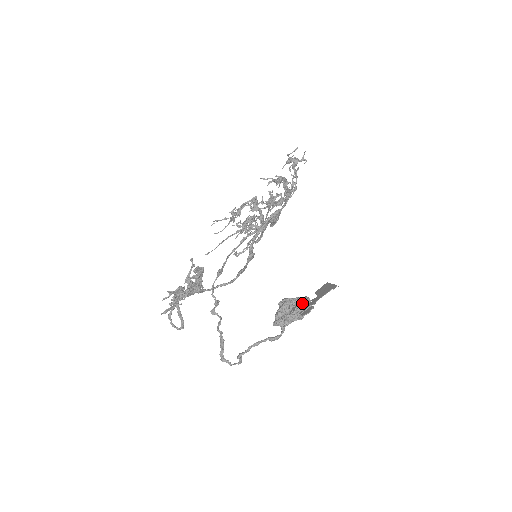
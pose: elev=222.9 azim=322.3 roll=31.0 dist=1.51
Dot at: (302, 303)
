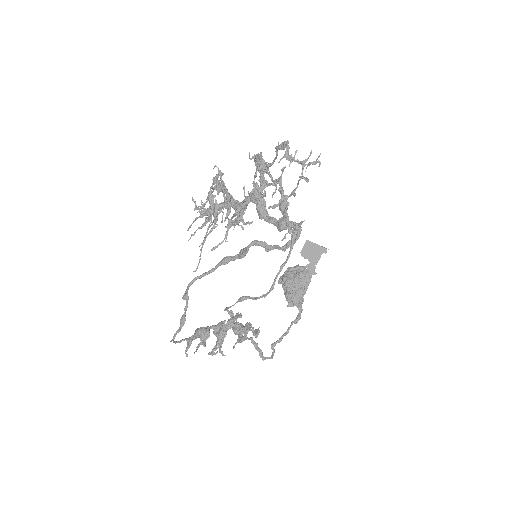
Dot at: (307, 279)
